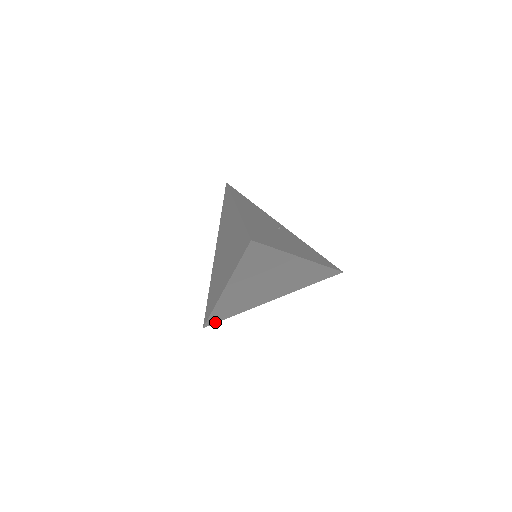
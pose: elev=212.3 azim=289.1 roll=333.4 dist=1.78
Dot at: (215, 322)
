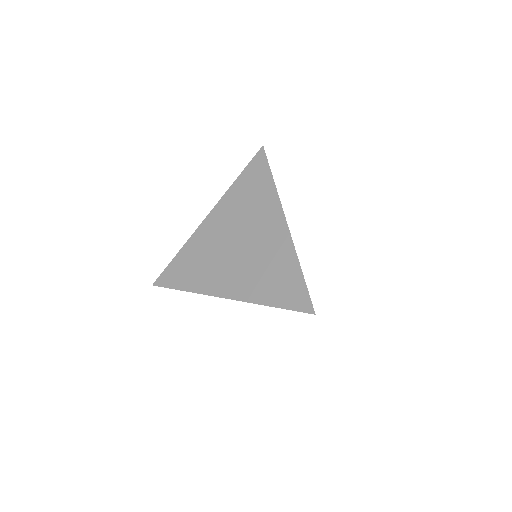
Dot at: occluded
